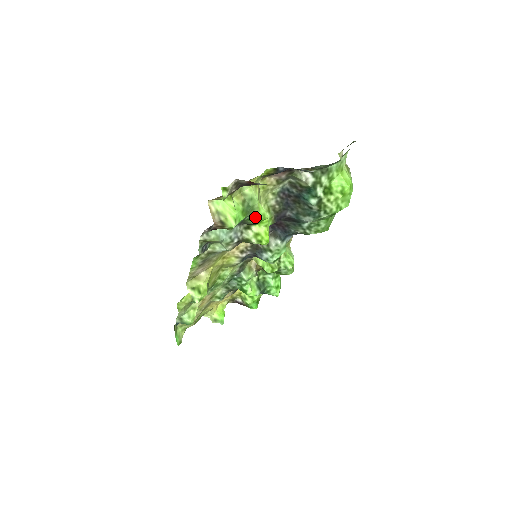
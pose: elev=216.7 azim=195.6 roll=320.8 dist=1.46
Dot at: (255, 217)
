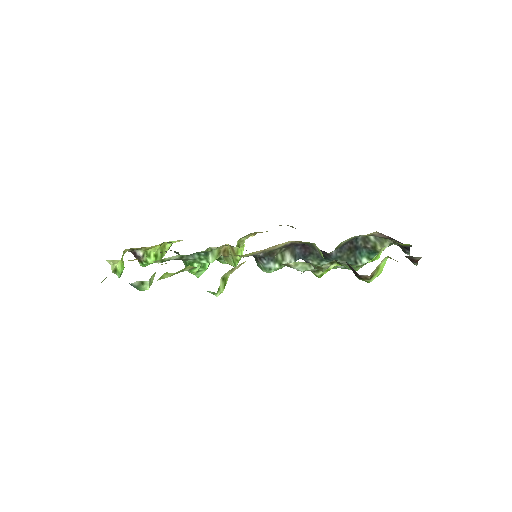
Dot at: (357, 265)
